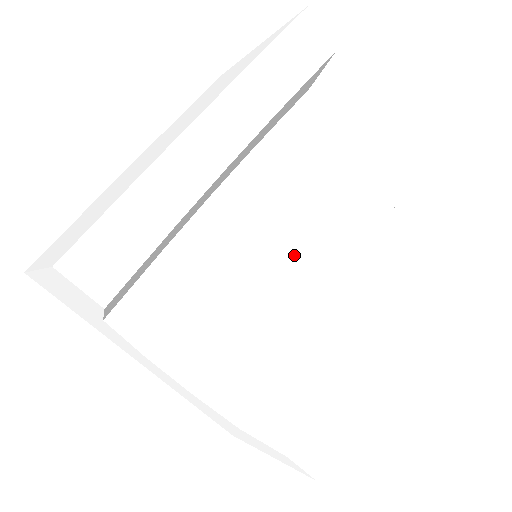
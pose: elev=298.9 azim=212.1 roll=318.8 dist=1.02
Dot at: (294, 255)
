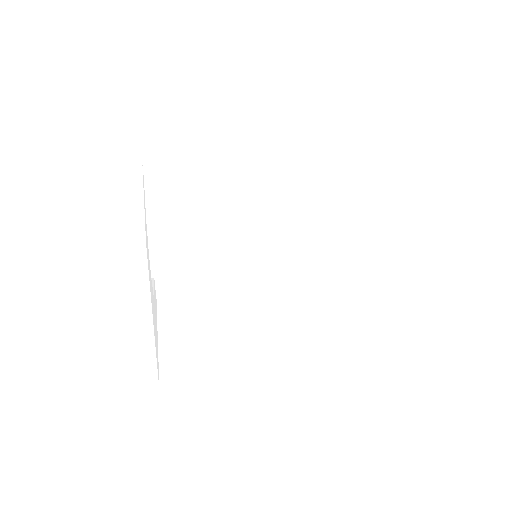
Dot at: occluded
